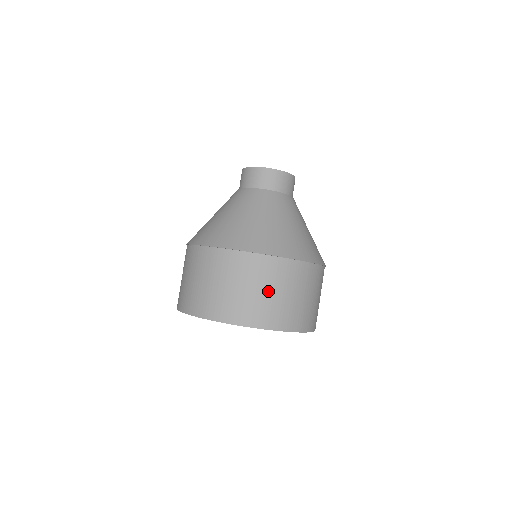
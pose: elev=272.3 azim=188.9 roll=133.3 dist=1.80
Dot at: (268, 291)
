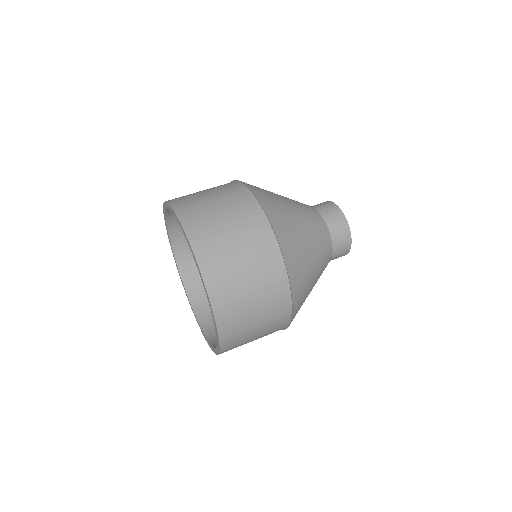
Dot at: (235, 239)
